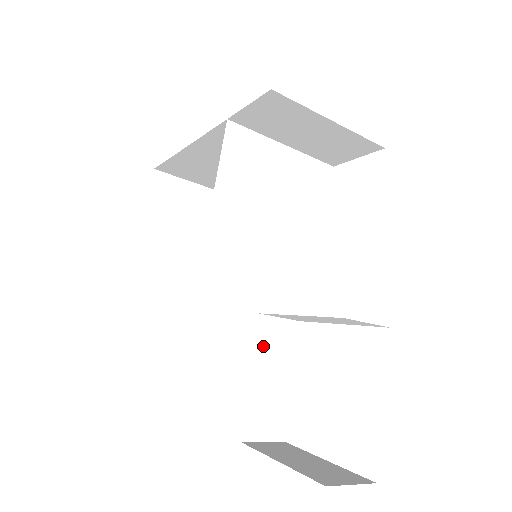
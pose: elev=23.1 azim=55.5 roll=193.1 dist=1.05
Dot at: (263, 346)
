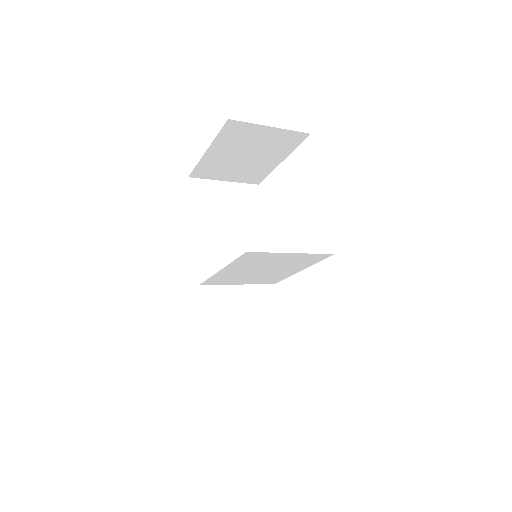
Dot at: occluded
